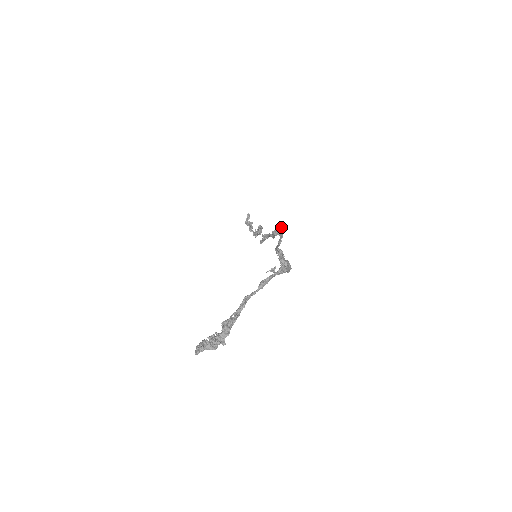
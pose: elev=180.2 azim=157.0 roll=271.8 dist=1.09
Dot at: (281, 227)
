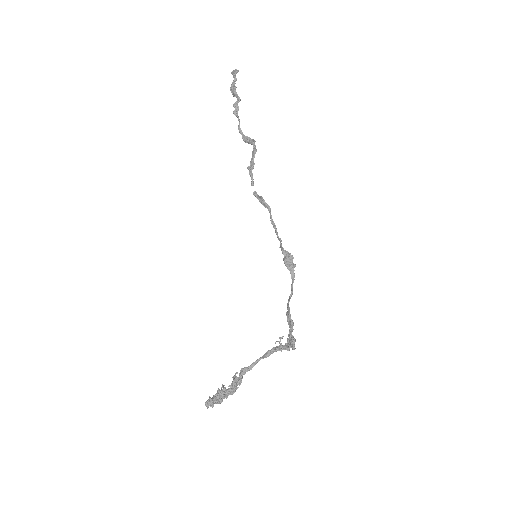
Dot at: occluded
